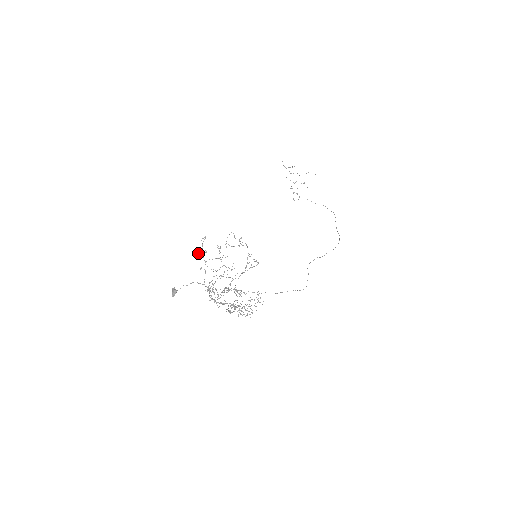
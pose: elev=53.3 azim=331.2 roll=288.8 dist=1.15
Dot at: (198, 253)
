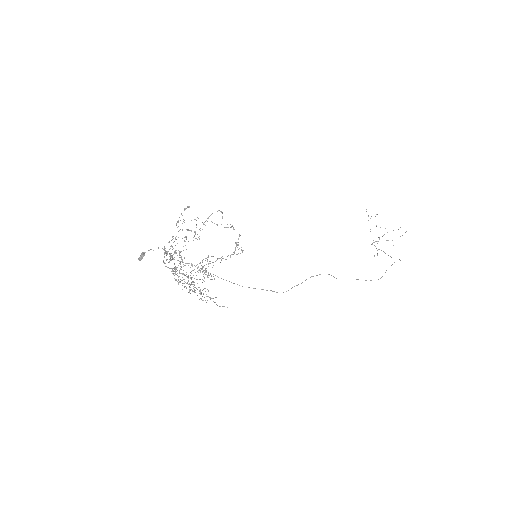
Dot at: (177, 222)
